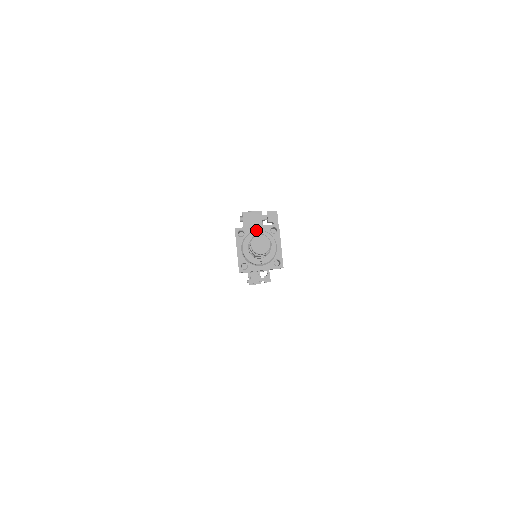
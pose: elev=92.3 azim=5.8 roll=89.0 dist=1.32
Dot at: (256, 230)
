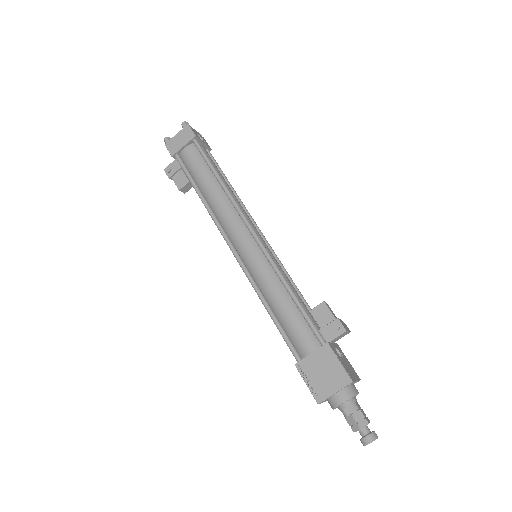
Dot at: occluded
